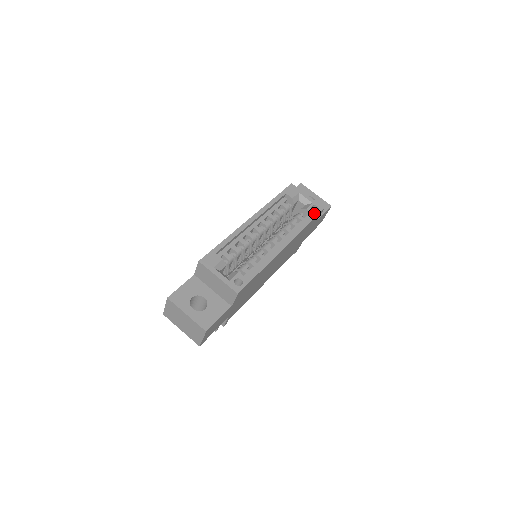
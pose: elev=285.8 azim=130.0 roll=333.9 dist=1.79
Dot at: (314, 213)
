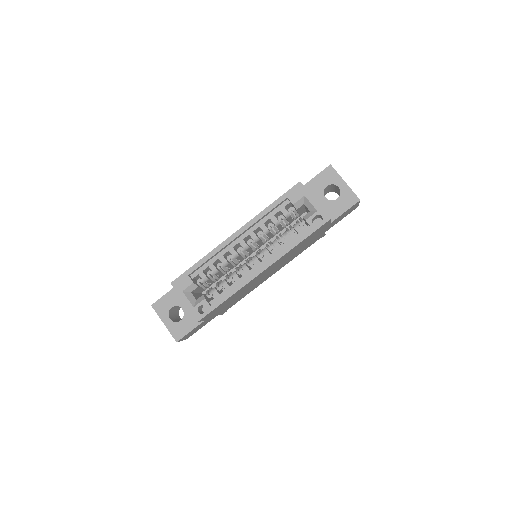
Dot at: (313, 226)
